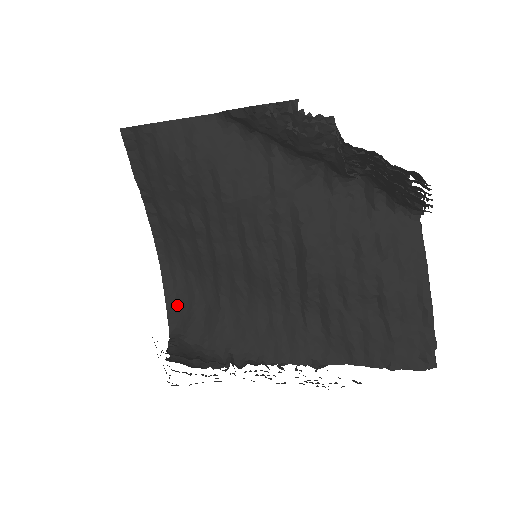
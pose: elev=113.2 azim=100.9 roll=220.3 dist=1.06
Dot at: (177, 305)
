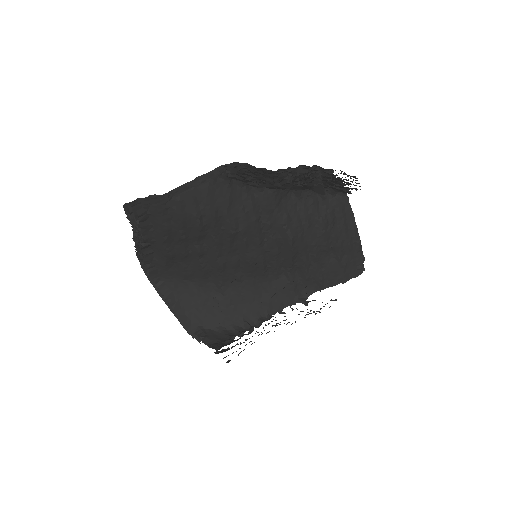
Dot at: (184, 307)
